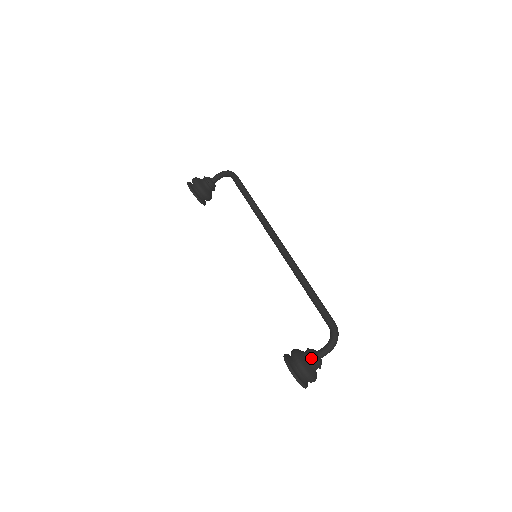
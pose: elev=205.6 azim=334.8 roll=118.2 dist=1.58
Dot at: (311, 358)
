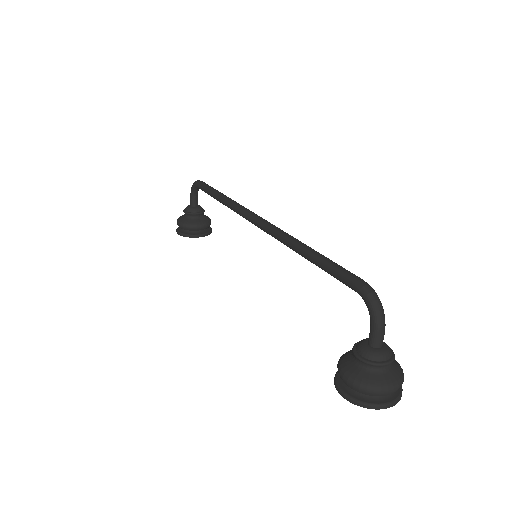
Dot at: (360, 361)
